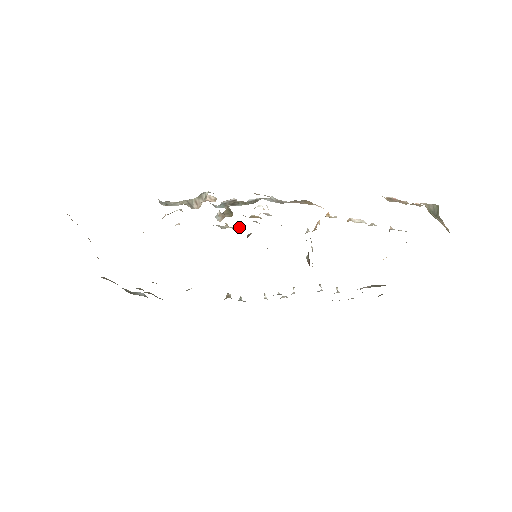
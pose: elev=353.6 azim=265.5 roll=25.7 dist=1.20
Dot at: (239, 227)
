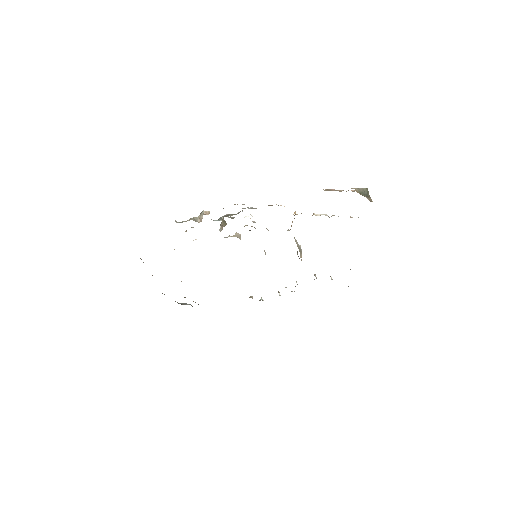
Dot at: (237, 235)
